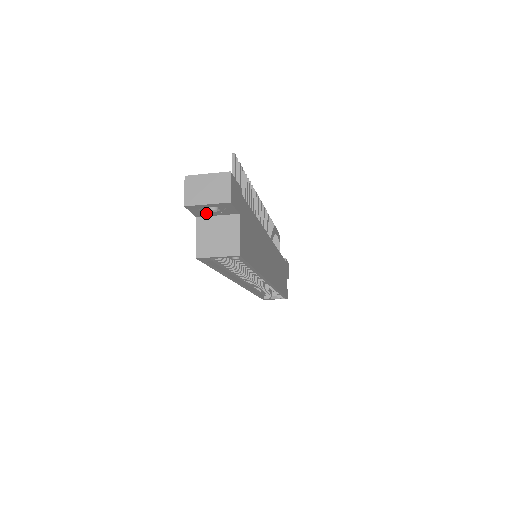
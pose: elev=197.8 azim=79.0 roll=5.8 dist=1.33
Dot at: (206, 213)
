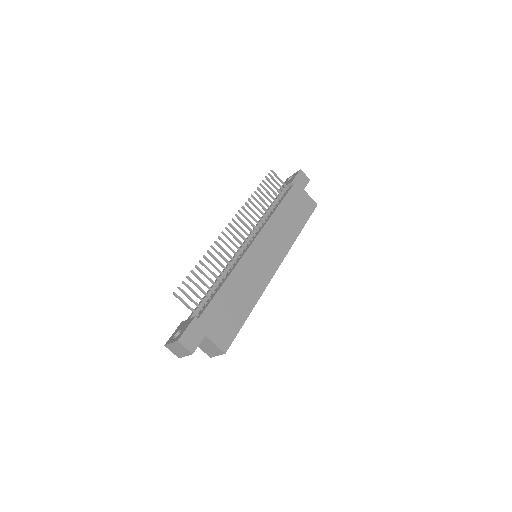
Dot at: occluded
